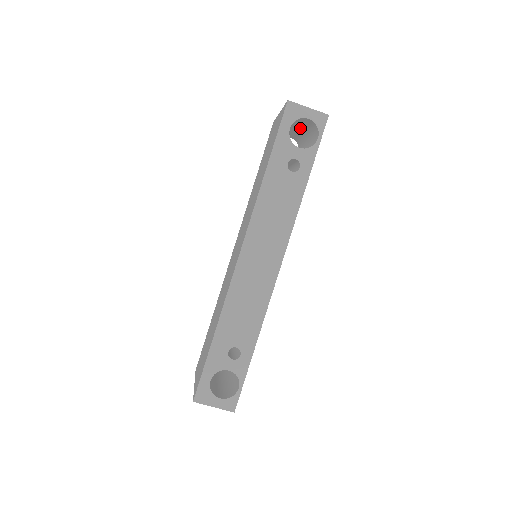
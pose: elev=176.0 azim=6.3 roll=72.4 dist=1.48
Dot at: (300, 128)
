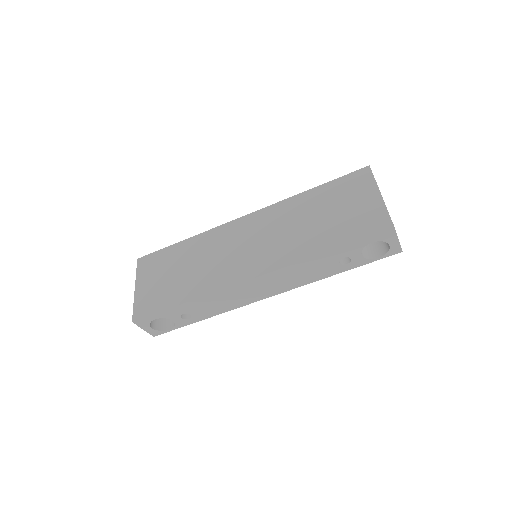
Dot at: occluded
